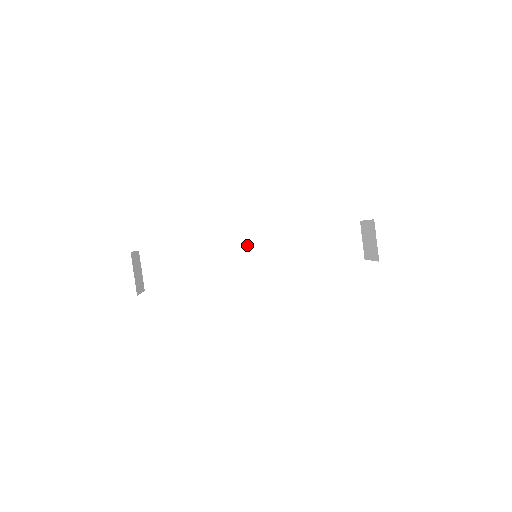
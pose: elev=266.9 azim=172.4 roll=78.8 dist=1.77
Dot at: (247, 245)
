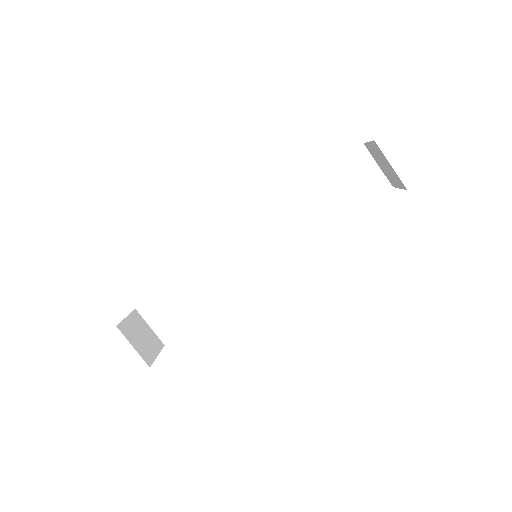
Dot at: (244, 244)
